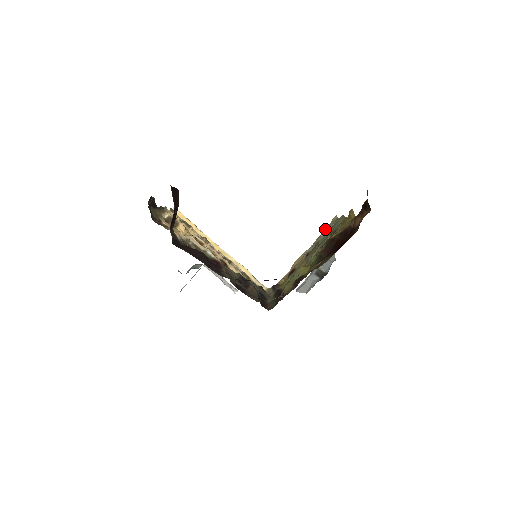
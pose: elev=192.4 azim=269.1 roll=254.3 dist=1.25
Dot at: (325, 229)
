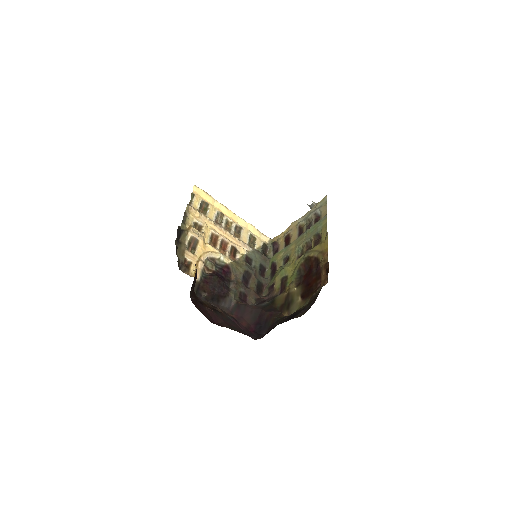
Dot at: (316, 206)
